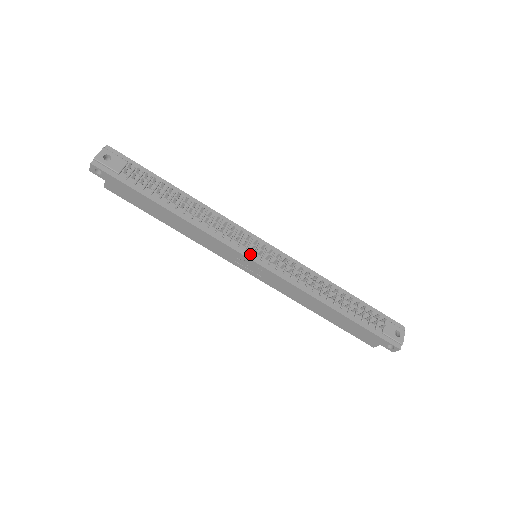
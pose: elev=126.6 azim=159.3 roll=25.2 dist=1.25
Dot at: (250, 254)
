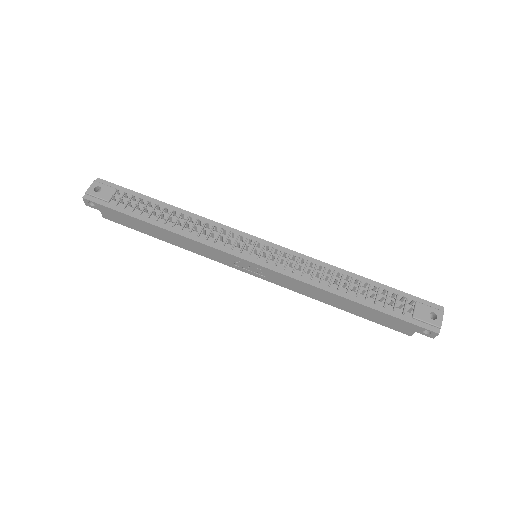
Dot at: (245, 255)
